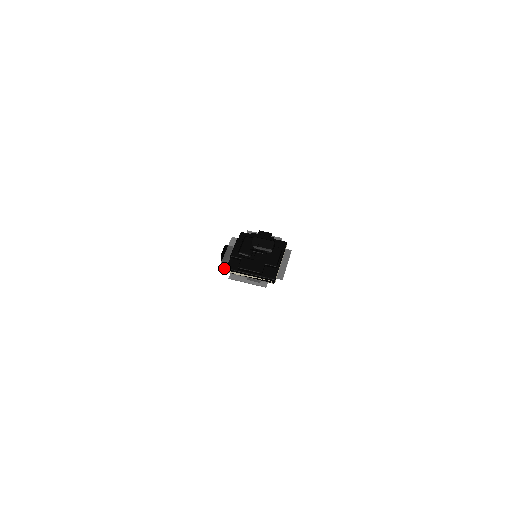
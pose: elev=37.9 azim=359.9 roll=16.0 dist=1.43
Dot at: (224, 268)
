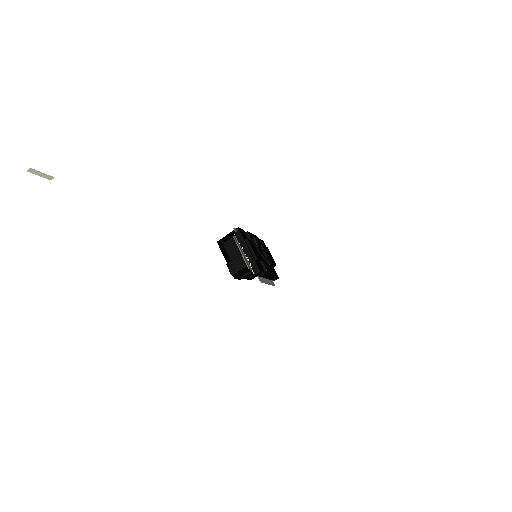
Dot at: (219, 243)
